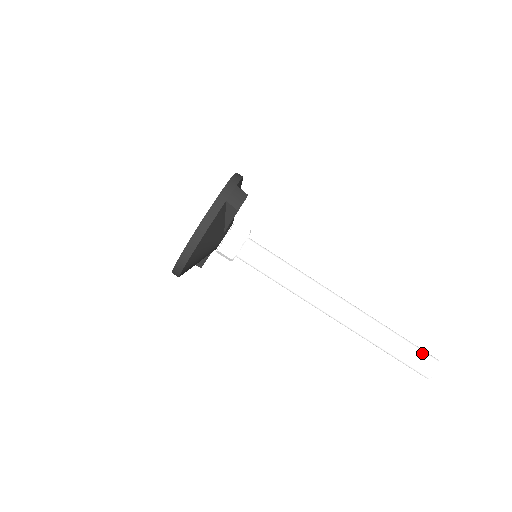
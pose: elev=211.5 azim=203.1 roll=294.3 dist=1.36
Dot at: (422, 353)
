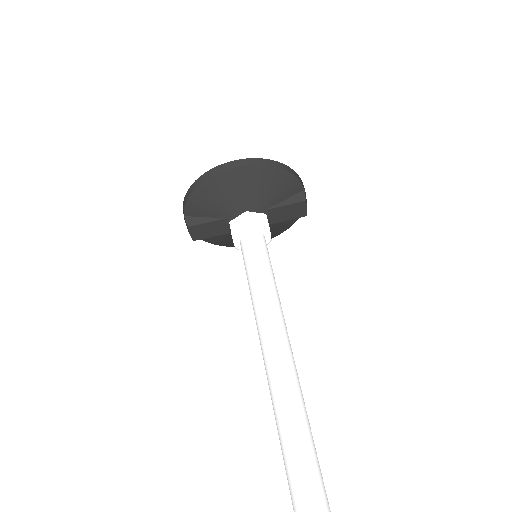
Dot at: occluded
